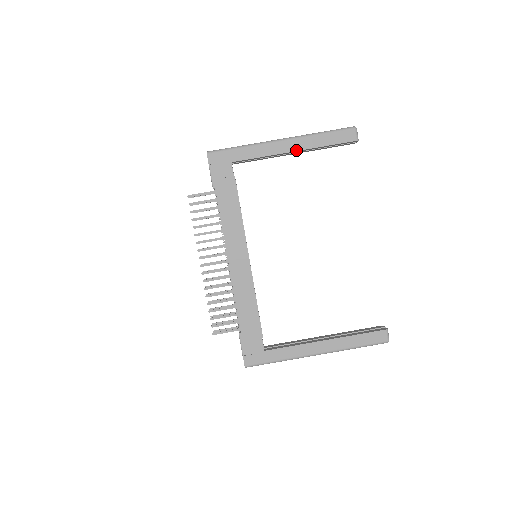
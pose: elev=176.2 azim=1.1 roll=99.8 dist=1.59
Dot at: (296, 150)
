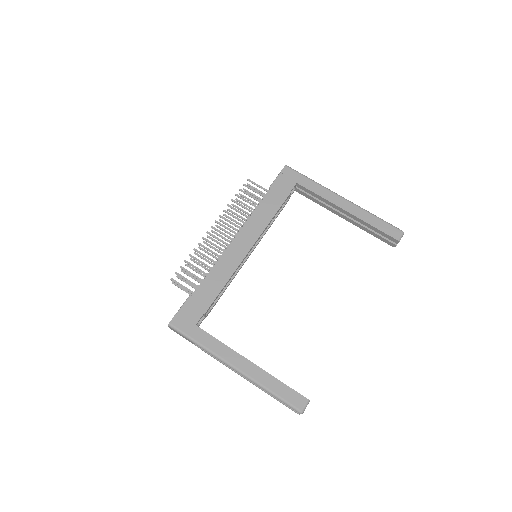
Dot at: (348, 211)
